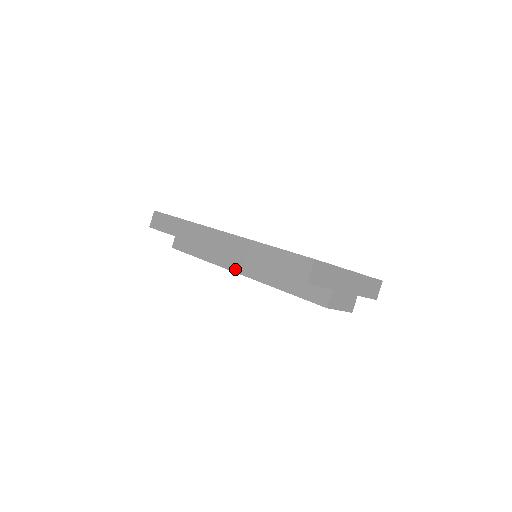
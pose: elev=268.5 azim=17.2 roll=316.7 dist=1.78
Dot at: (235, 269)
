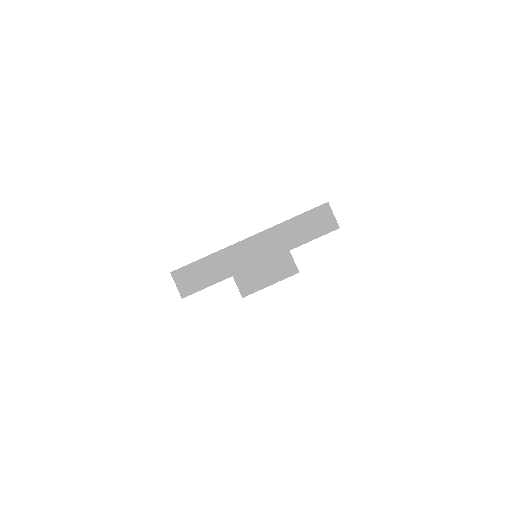
Dot at: occluded
